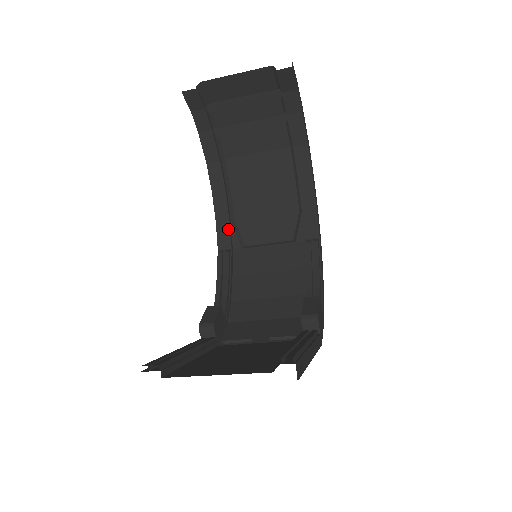
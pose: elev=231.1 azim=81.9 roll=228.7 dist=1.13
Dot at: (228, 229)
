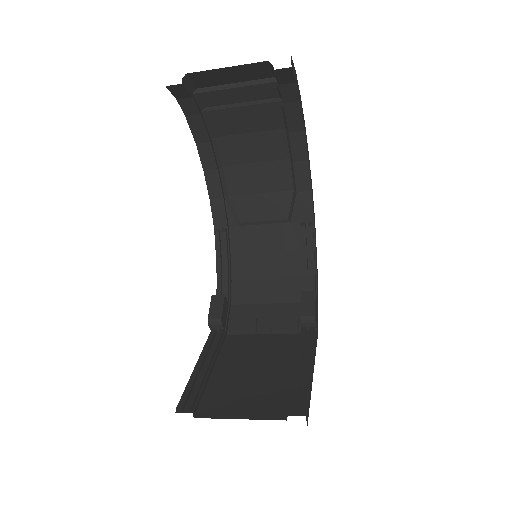
Dot at: (223, 208)
